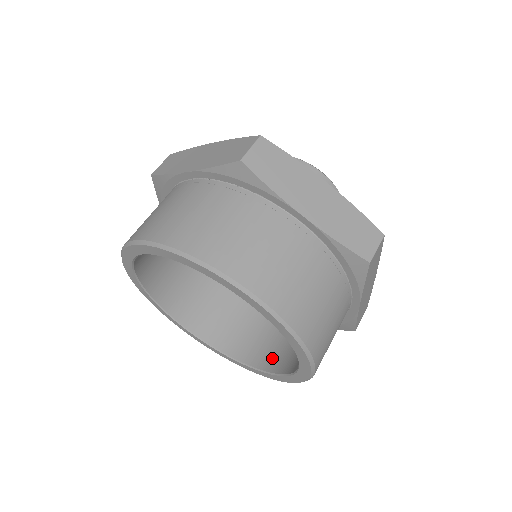
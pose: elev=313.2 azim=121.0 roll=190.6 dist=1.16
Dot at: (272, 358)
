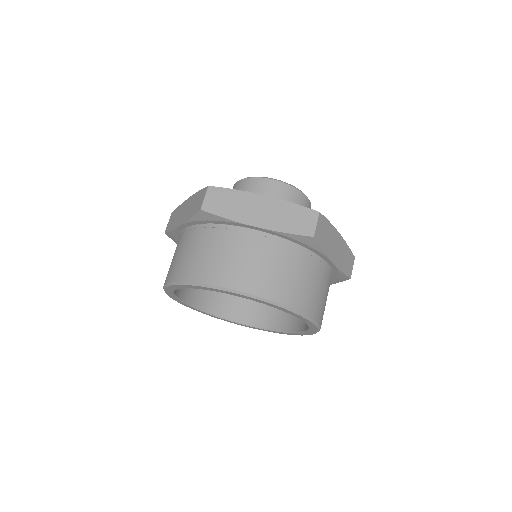
Dot at: (300, 321)
